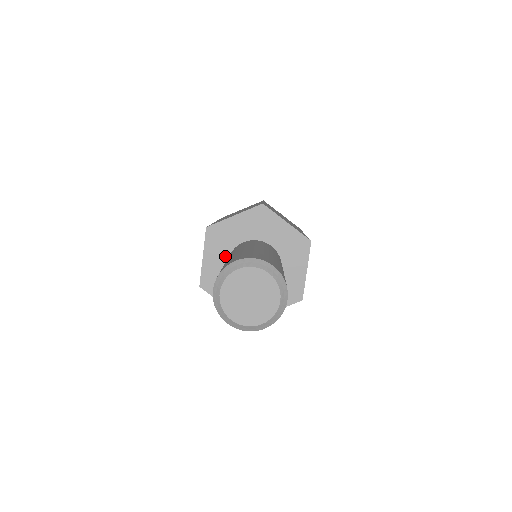
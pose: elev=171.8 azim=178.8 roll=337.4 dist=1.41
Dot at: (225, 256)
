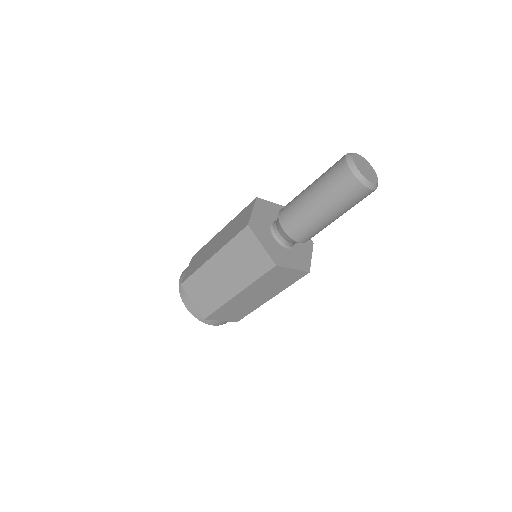
Dot at: (266, 219)
